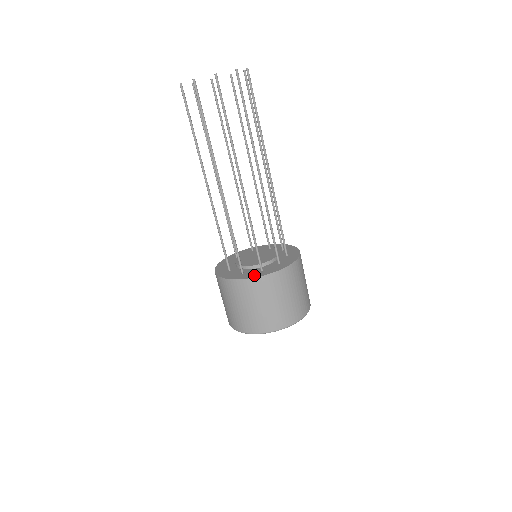
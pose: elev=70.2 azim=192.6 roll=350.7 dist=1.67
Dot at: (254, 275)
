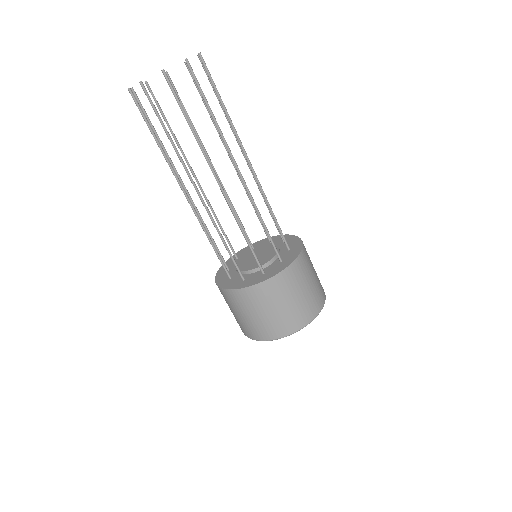
Dot at: (281, 268)
